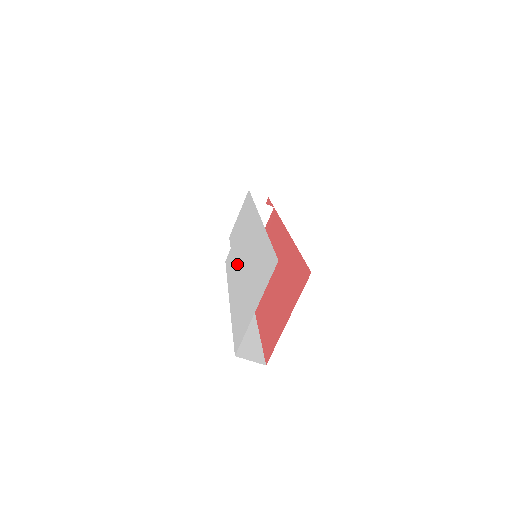
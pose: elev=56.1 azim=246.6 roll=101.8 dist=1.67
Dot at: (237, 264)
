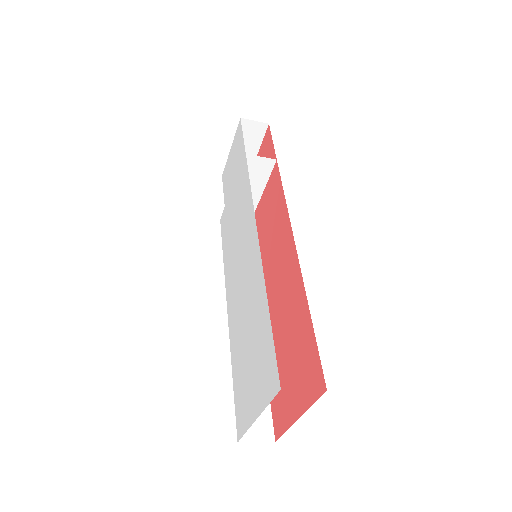
Dot at: (233, 263)
